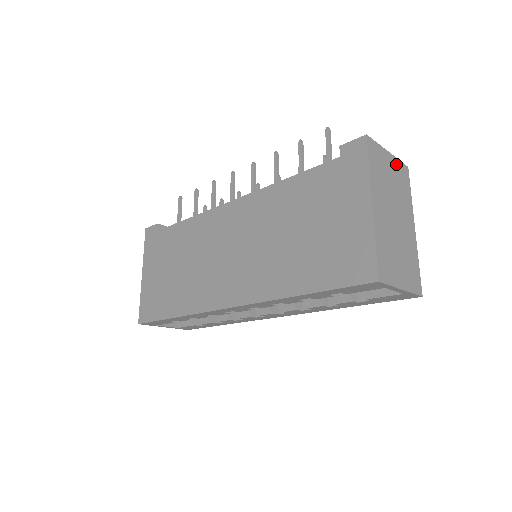
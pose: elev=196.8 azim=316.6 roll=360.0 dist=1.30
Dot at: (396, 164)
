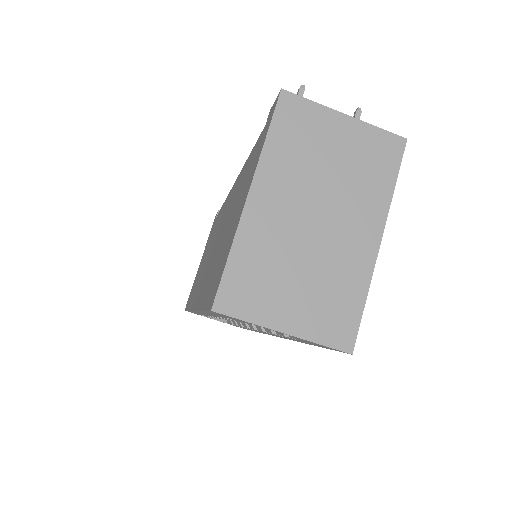
Dot at: (363, 134)
